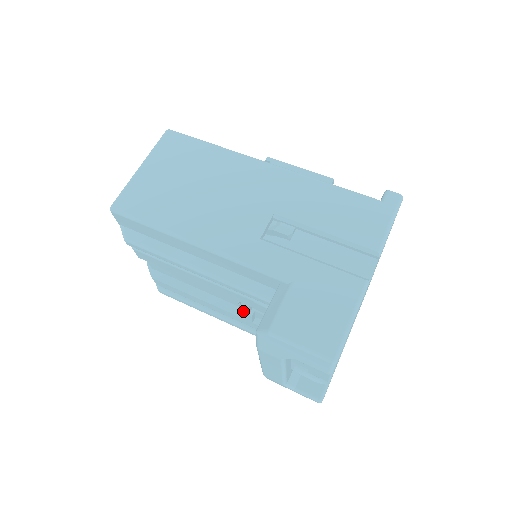
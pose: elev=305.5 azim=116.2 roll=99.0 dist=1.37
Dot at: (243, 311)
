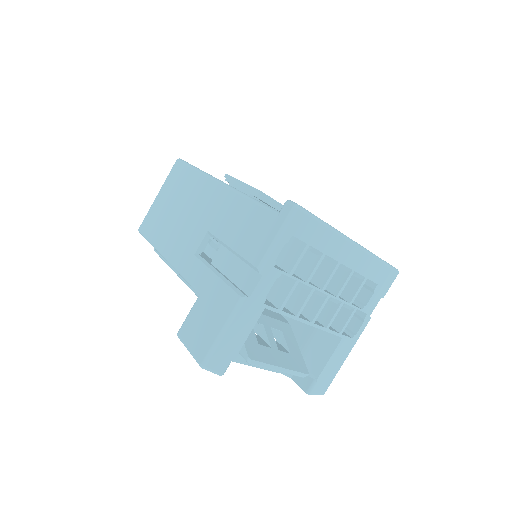
Dot at: occluded
